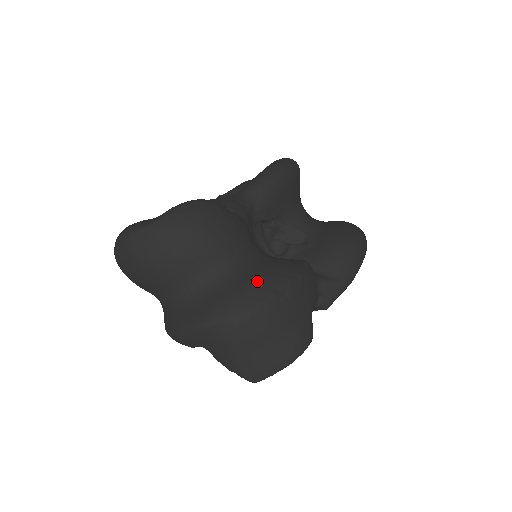
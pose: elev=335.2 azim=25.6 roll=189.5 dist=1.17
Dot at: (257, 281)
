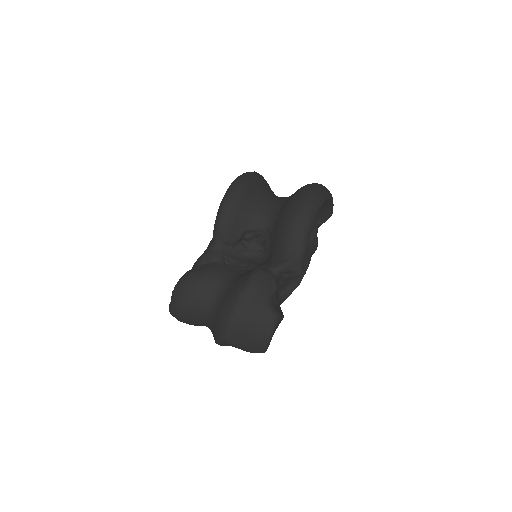
Dot at: (222, 311)
